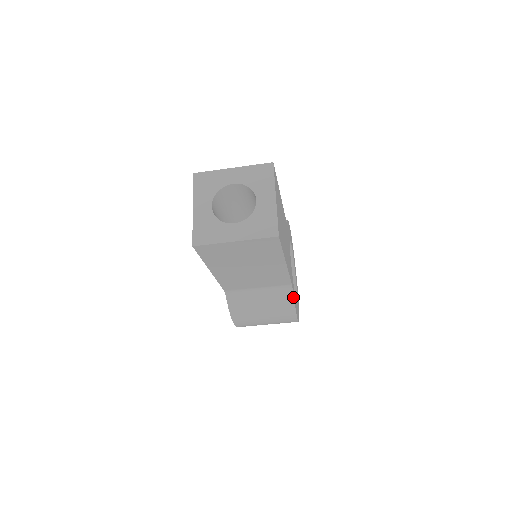
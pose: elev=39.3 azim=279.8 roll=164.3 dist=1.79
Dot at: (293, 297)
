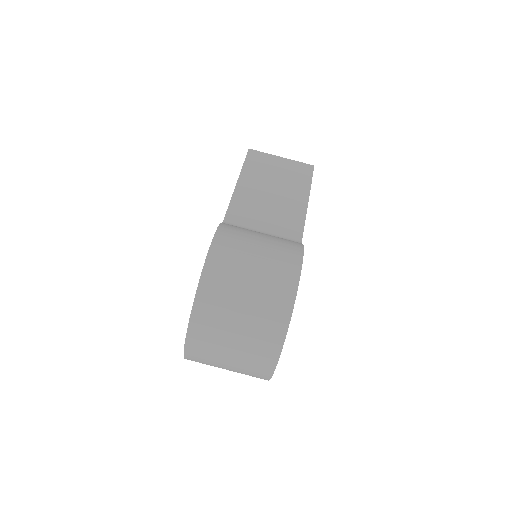
Dot at: (302, 244)
